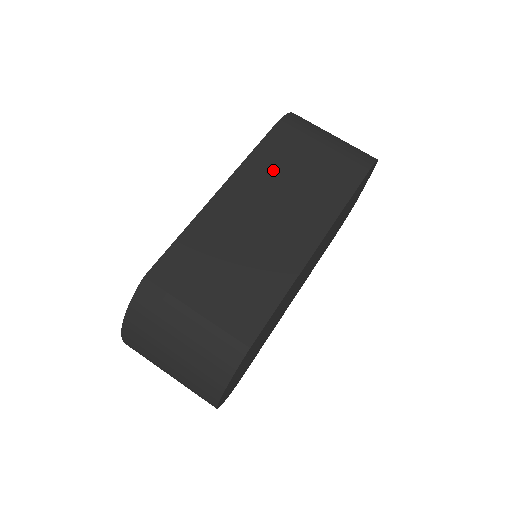
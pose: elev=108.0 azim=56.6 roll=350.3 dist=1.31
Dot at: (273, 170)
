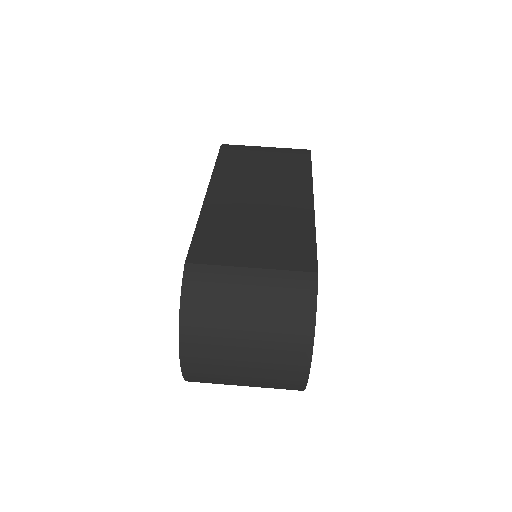
Dot at: (240, 171)
